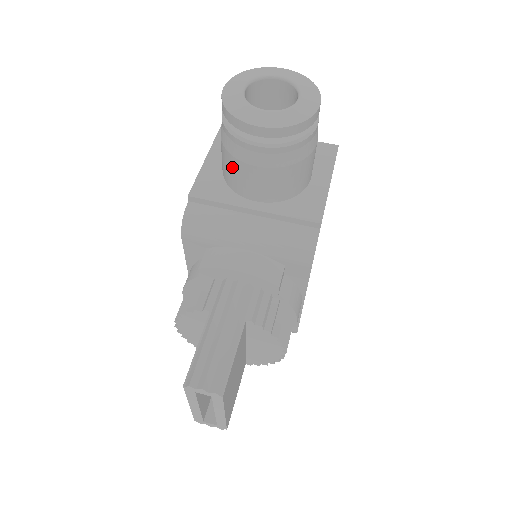
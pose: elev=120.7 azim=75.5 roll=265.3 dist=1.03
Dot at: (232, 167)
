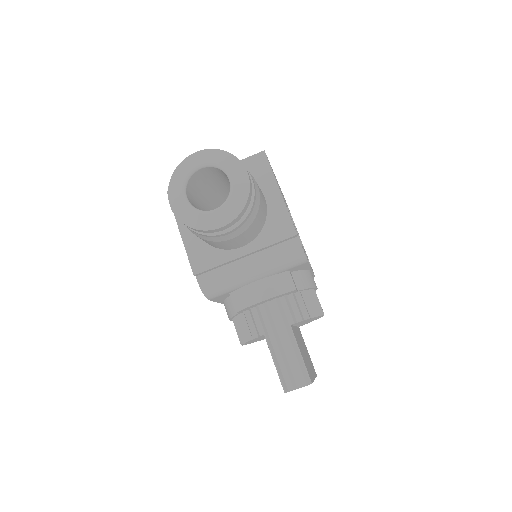
Dot at: (212, 244)
